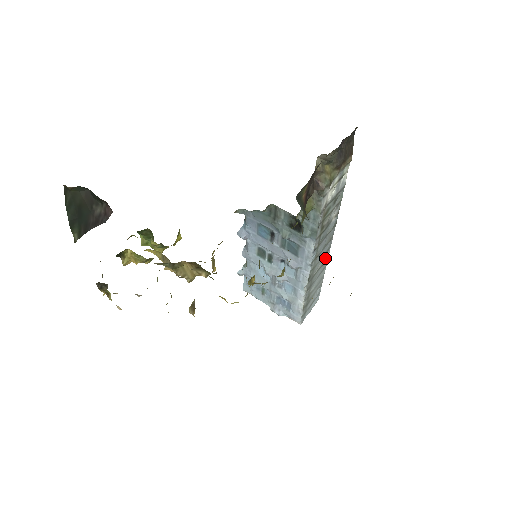
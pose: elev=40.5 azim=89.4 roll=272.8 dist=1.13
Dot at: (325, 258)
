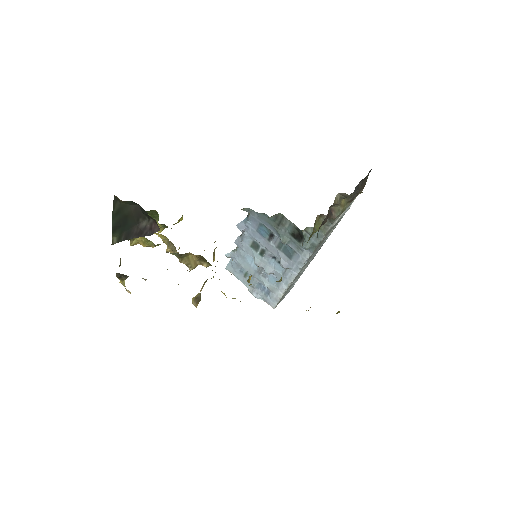
Dot at: (311, 259)
